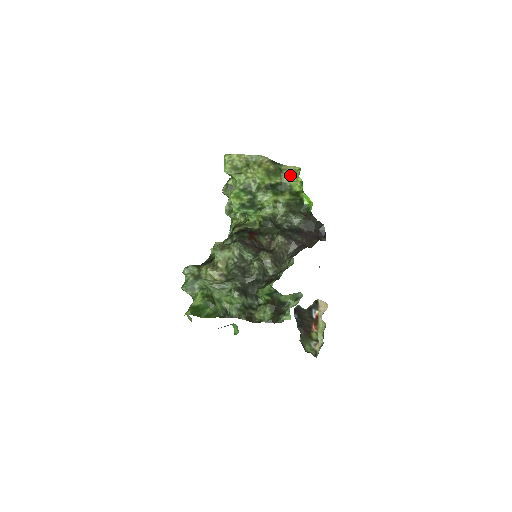
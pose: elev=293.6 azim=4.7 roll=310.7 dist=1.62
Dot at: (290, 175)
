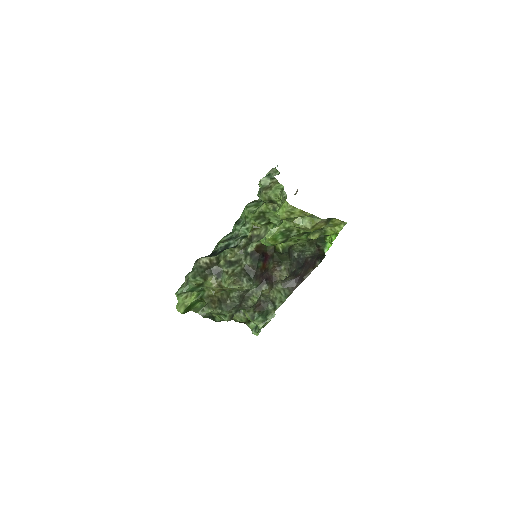
Dot at: (333, 226)
